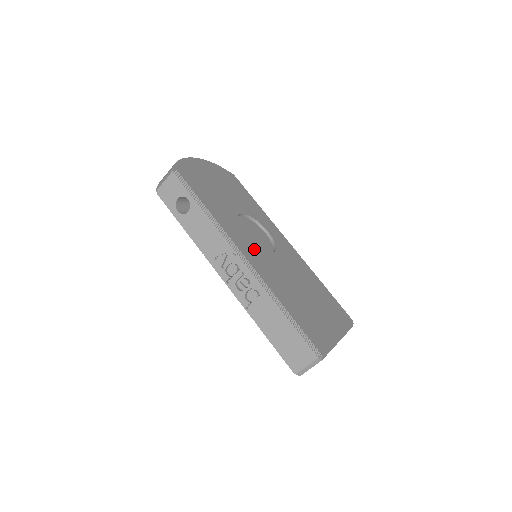
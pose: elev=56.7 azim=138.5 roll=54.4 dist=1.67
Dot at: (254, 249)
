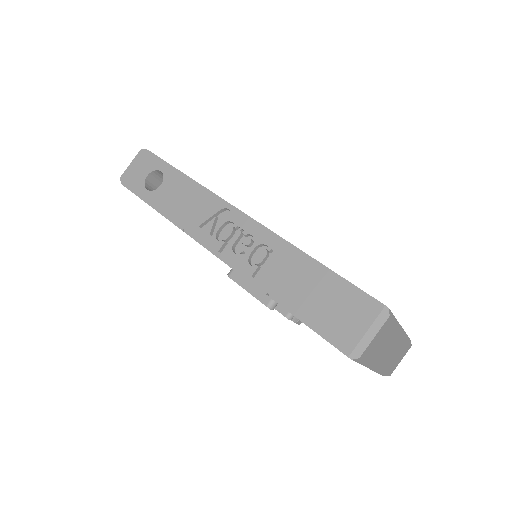
Dot at: occluded
